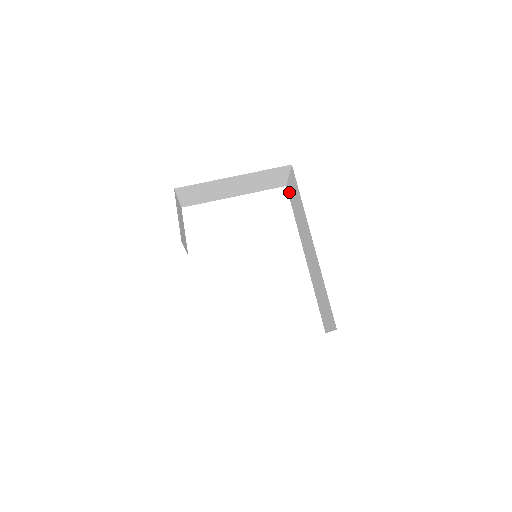
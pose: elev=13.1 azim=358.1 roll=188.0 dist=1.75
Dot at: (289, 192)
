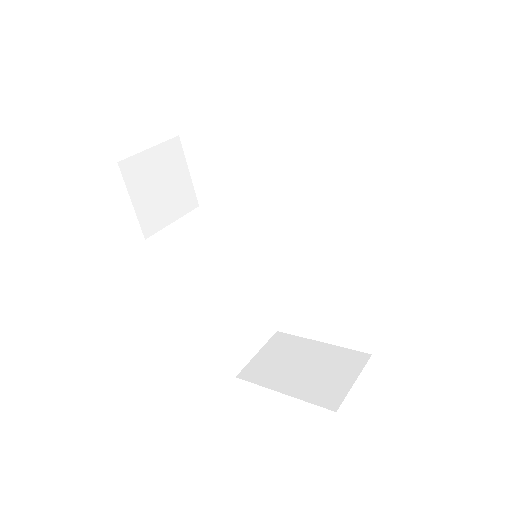
Dot at: occluded
